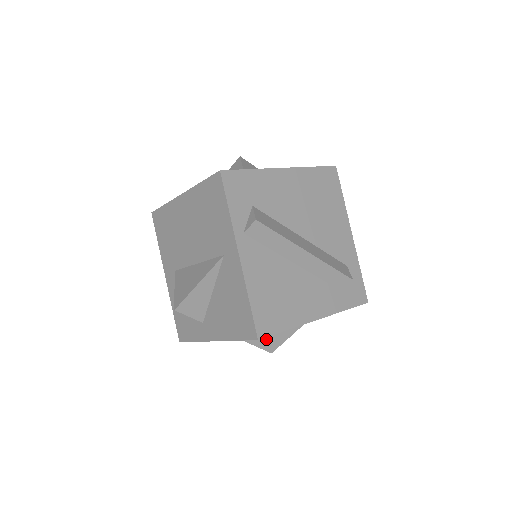
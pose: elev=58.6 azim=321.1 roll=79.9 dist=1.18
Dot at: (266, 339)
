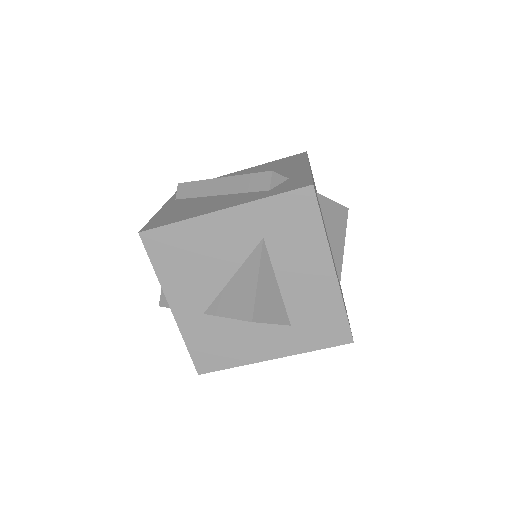
Dot at: (237, 302)
